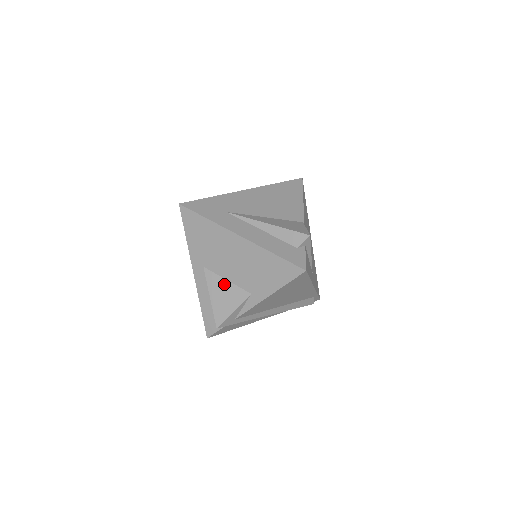
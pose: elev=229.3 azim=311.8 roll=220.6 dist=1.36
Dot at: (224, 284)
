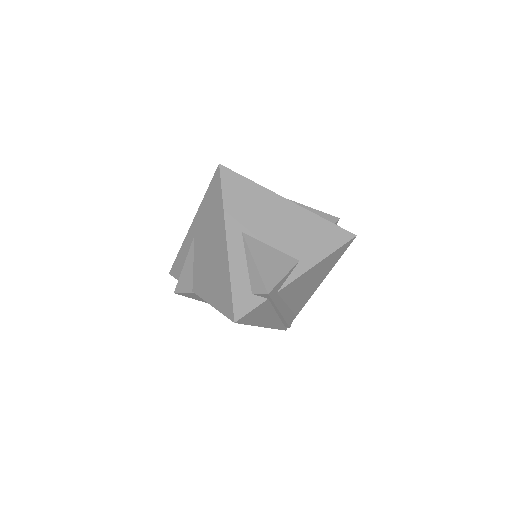
Dot at: (269, 250)
